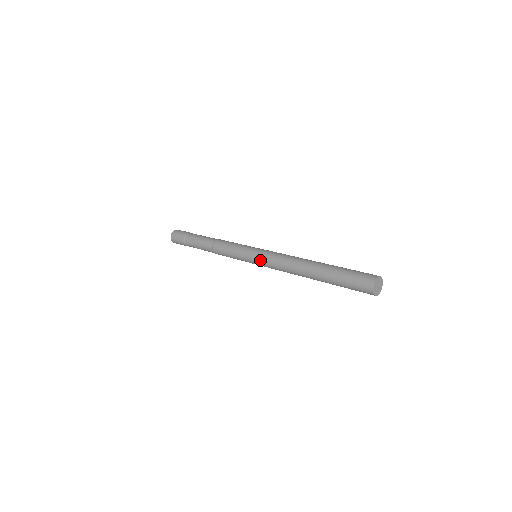
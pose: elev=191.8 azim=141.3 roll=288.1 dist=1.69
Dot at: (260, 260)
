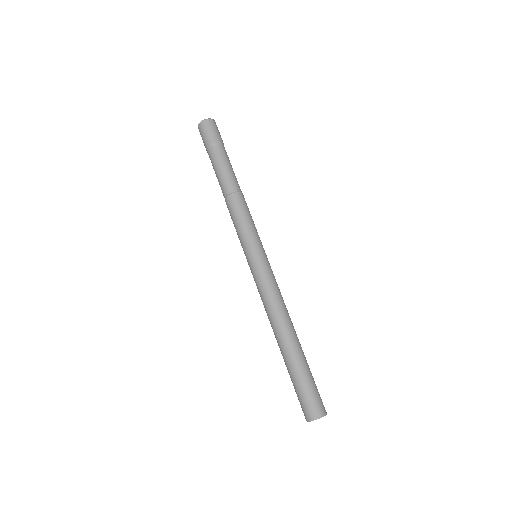
Dot at: (256, 270)
